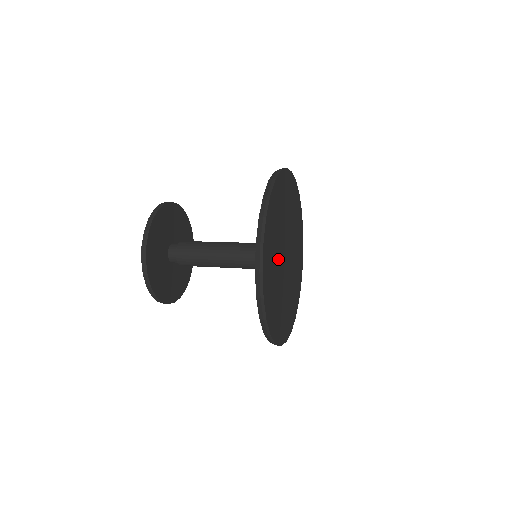
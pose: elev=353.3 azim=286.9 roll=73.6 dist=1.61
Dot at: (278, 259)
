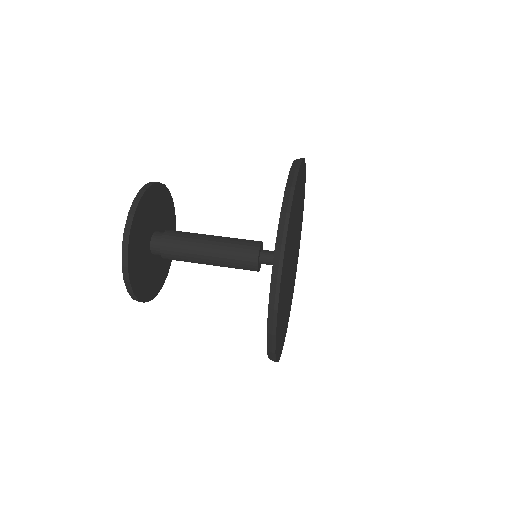
Dot at: (290, 252)
